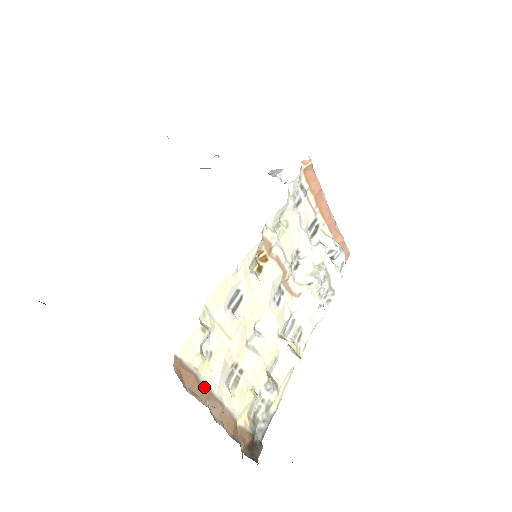
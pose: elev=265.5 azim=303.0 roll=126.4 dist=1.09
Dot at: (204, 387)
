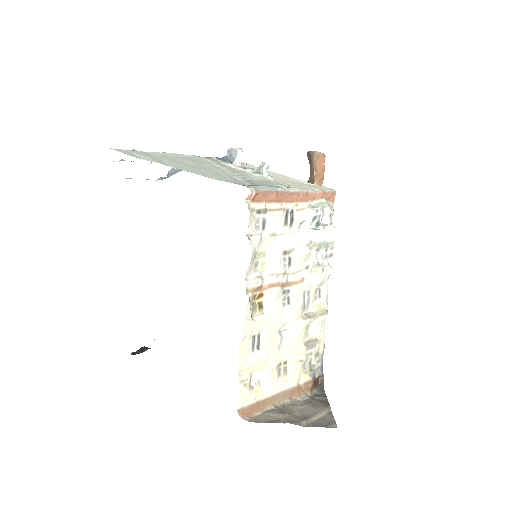
Dot at: (265, 400)
